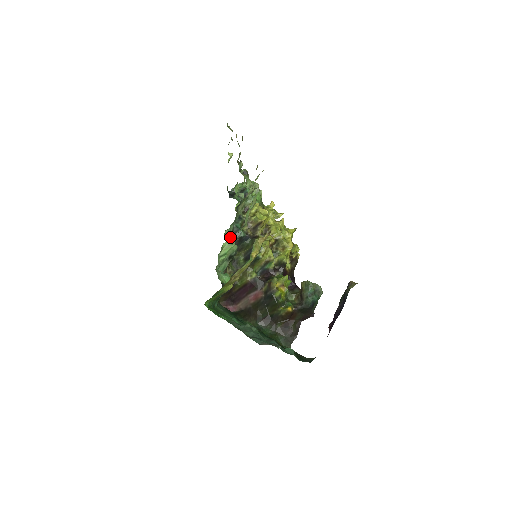
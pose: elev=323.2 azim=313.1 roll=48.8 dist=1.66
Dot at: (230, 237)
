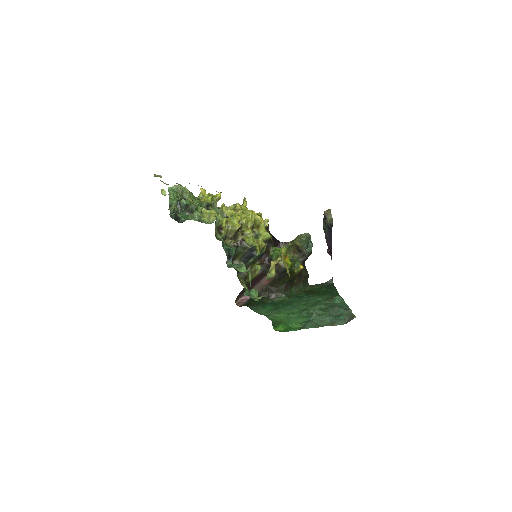
Dot at: (227, 261)
